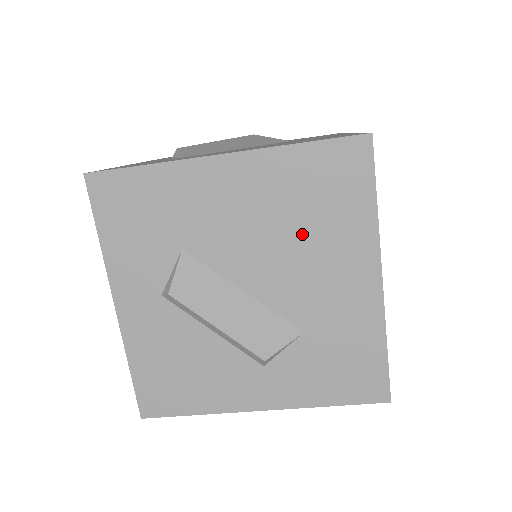
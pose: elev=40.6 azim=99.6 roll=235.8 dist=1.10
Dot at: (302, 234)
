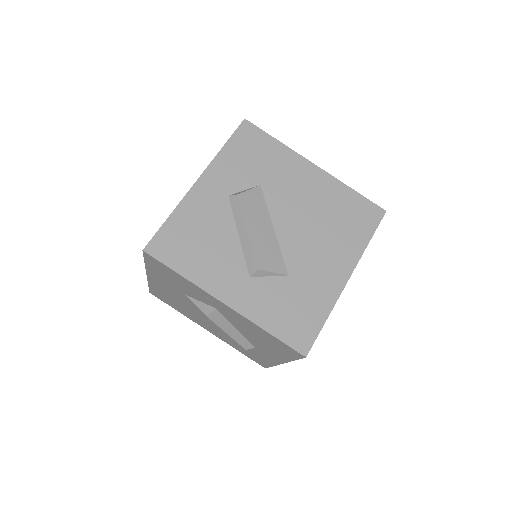
Dot at: (325, 226)
